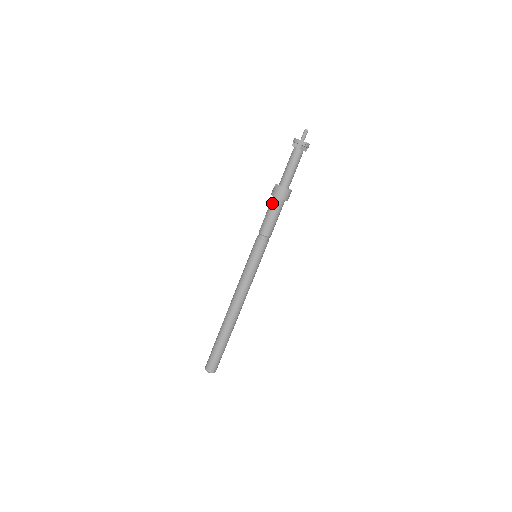
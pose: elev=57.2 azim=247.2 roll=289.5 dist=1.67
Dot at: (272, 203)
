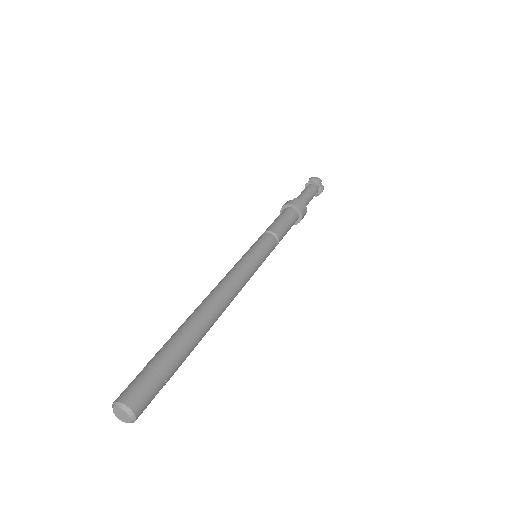
Dot at: (288, 211)
